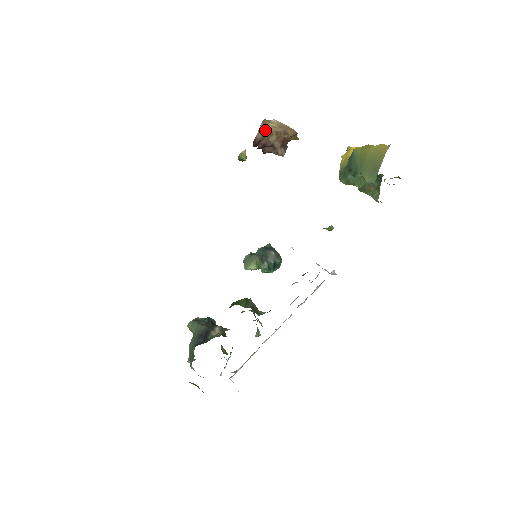
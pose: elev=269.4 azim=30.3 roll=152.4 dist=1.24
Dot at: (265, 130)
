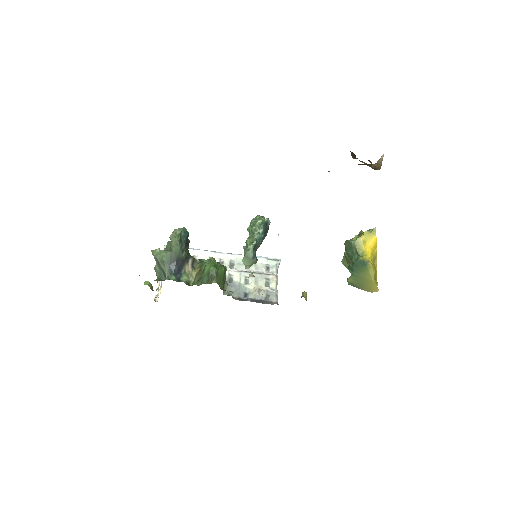
Dot at: (367, 164)
